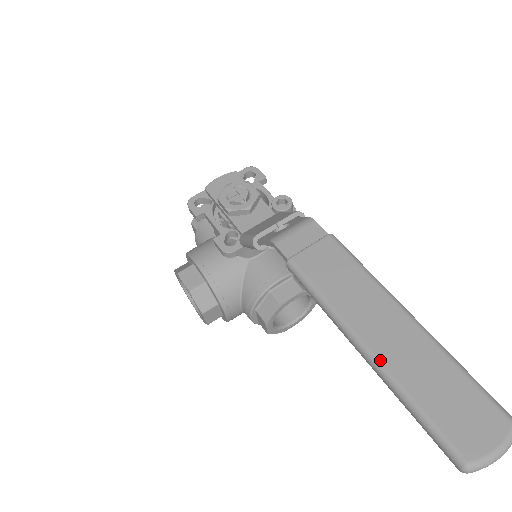
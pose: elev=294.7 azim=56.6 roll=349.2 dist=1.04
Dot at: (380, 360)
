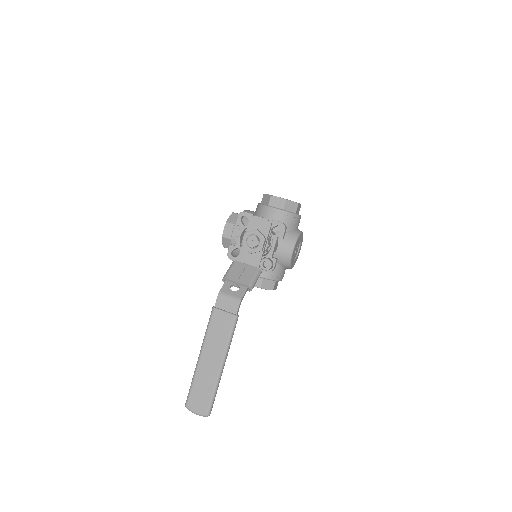
Dot at: (198, 365)
